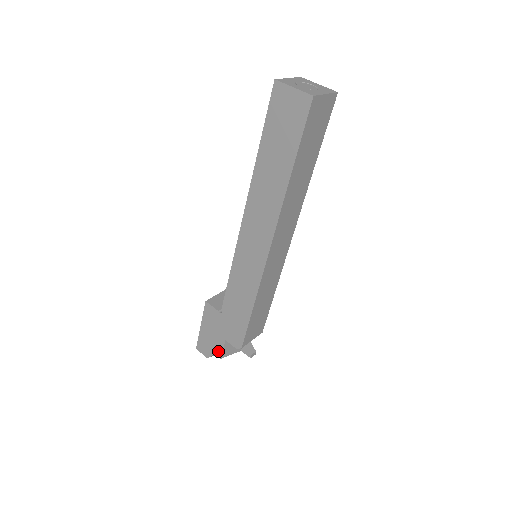
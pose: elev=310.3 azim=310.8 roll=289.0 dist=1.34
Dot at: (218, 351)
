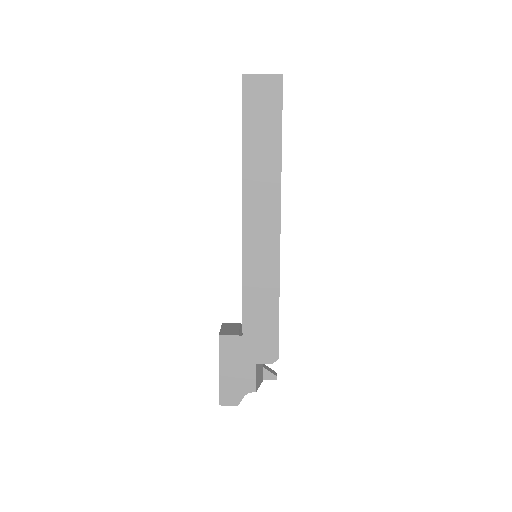
Dot at: (250, 385)
